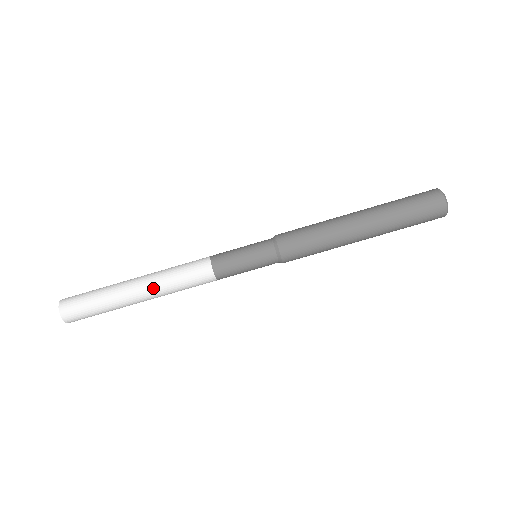
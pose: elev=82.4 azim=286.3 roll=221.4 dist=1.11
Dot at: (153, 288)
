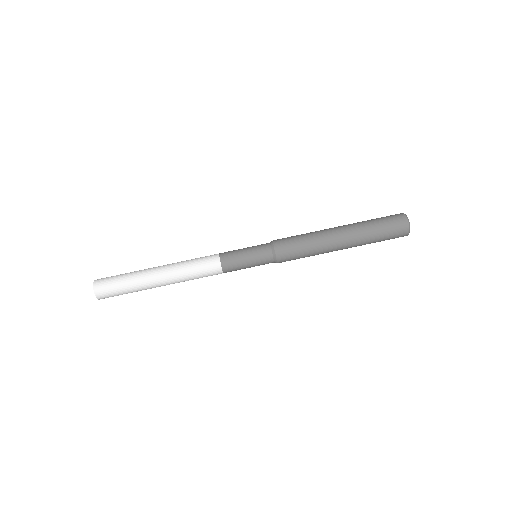
Dot at: (171, 275)
